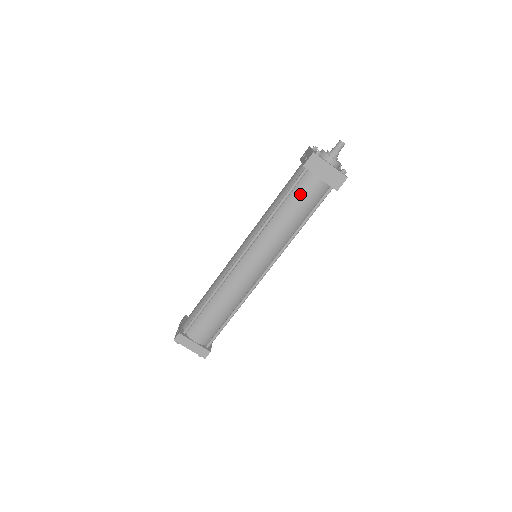
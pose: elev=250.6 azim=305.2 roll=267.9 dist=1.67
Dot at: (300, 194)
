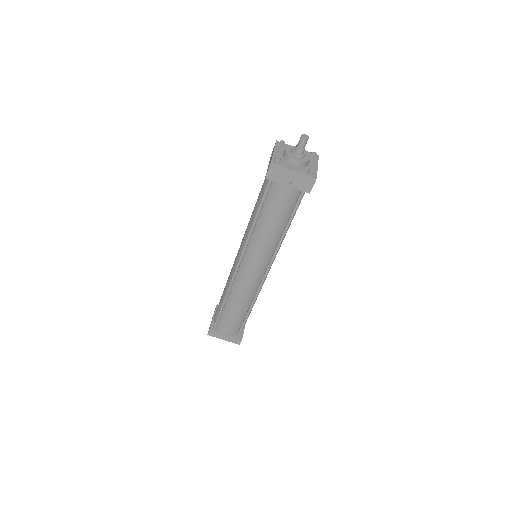
Dot at: (273, 203)
